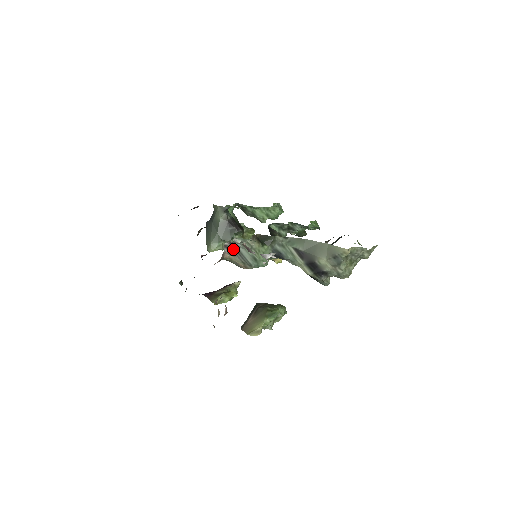
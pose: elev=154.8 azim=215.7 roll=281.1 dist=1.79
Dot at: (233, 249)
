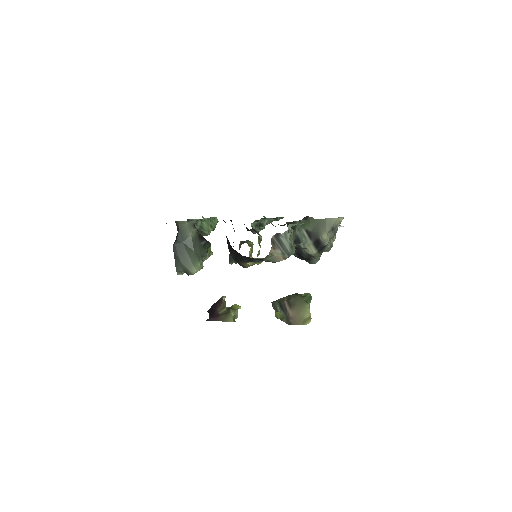
Dot at: (276, 241)
